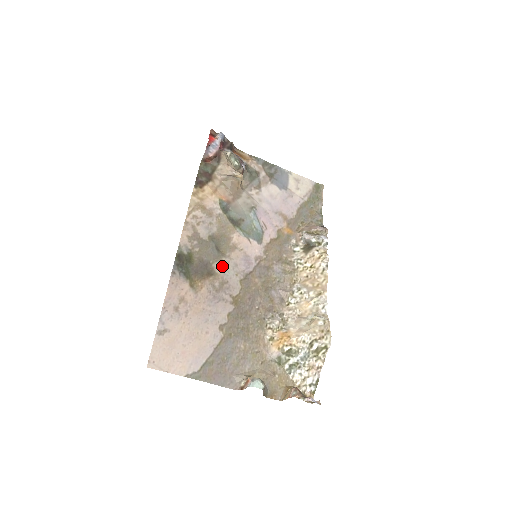
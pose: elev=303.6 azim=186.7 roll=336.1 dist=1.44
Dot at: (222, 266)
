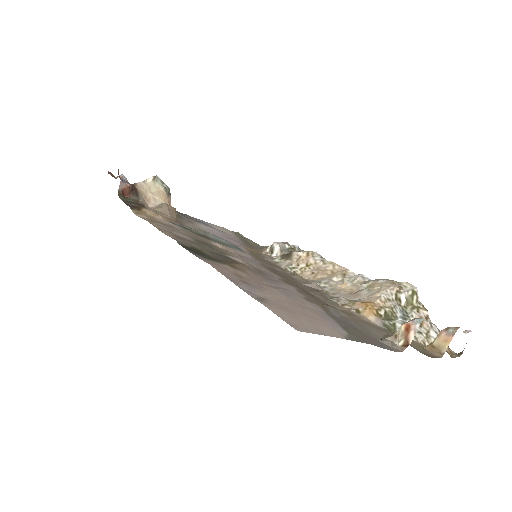
Dot at: (238, 258)
